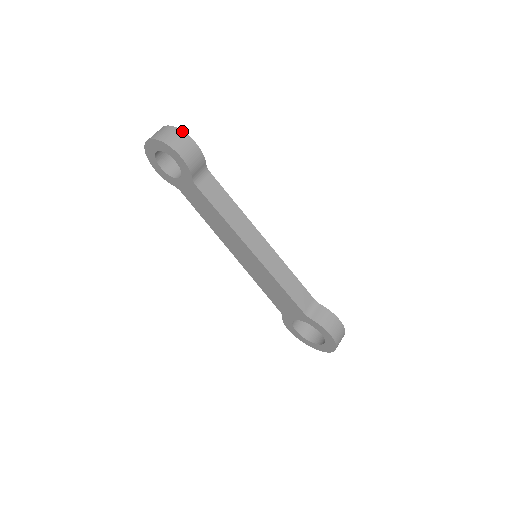
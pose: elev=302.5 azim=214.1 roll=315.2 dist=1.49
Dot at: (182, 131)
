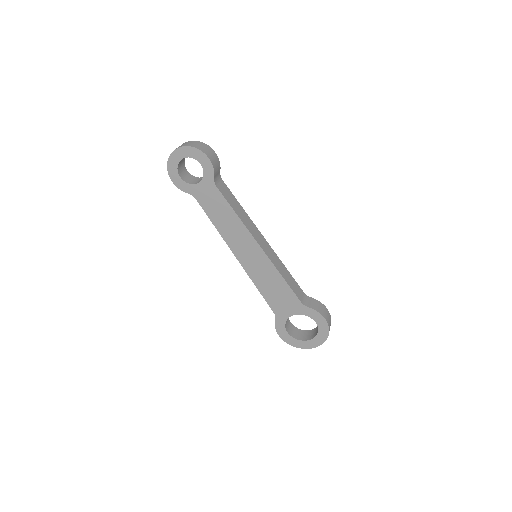
Dot at: (204, 143)
